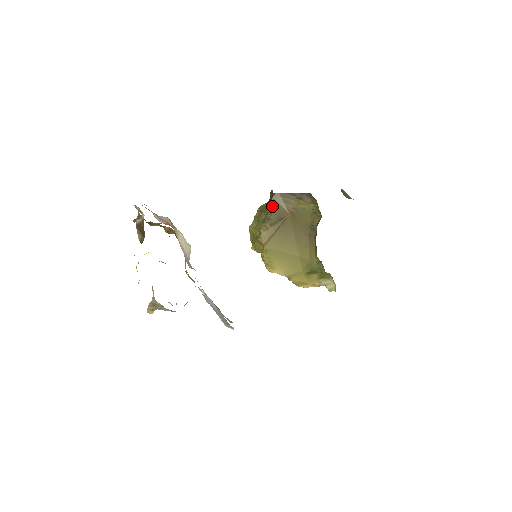
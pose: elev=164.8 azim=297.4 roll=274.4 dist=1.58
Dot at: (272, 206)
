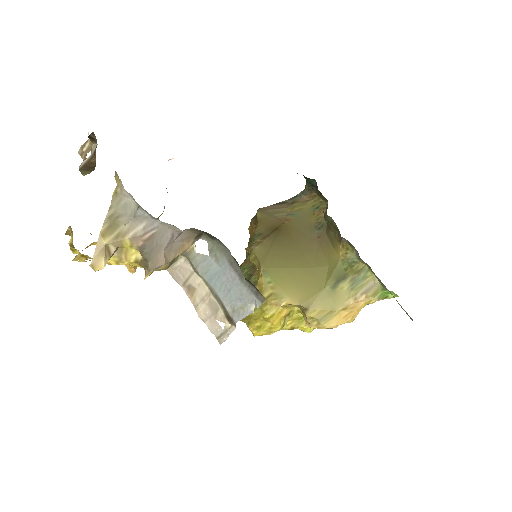
Dot at: (259, 220)
